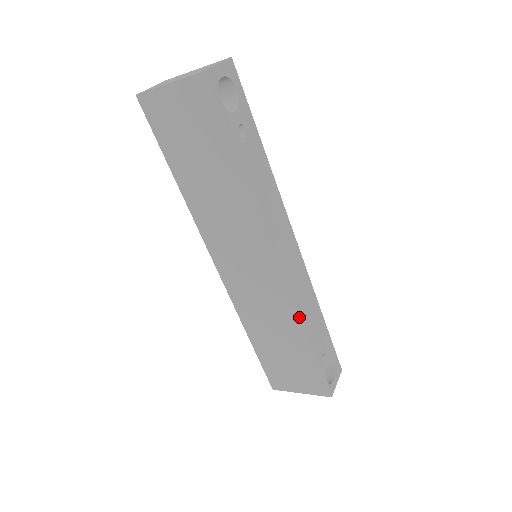
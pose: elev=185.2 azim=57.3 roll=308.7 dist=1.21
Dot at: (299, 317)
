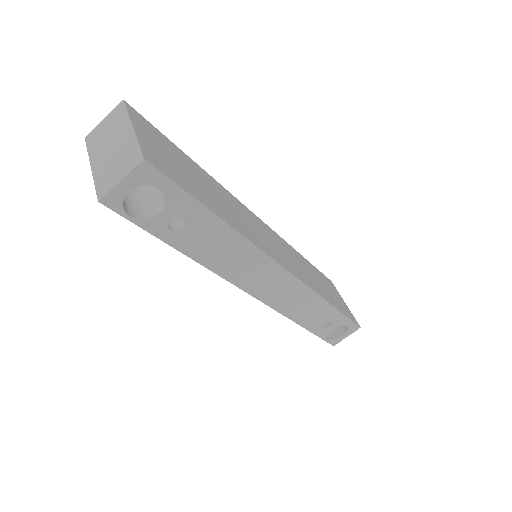
Dot at: (286, 316)
